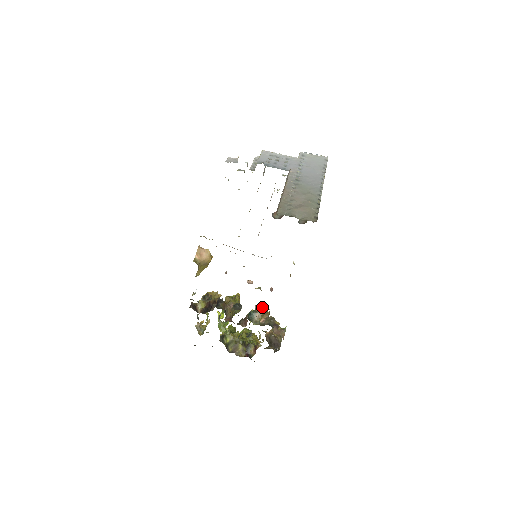
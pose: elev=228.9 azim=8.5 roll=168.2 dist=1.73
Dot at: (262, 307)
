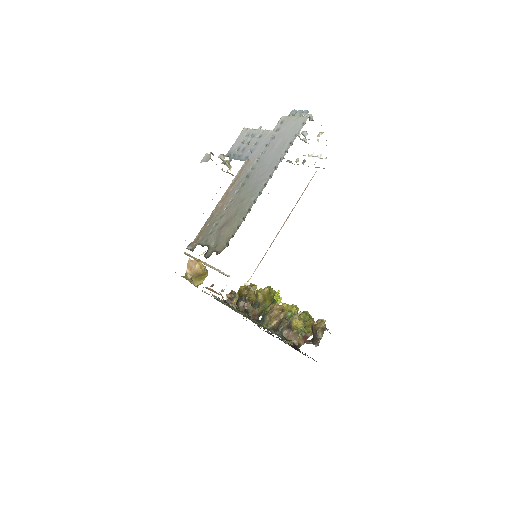
Dot at: (273, 309)
